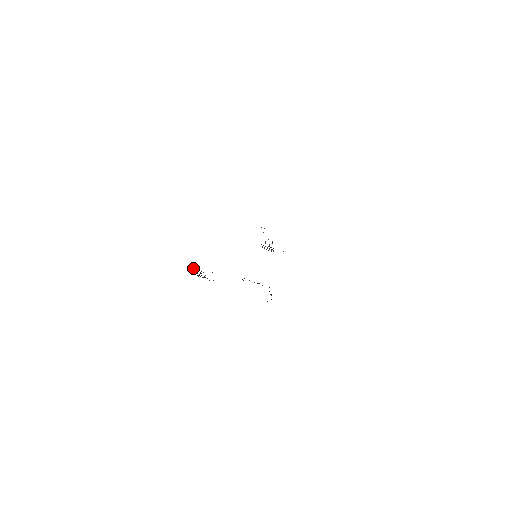
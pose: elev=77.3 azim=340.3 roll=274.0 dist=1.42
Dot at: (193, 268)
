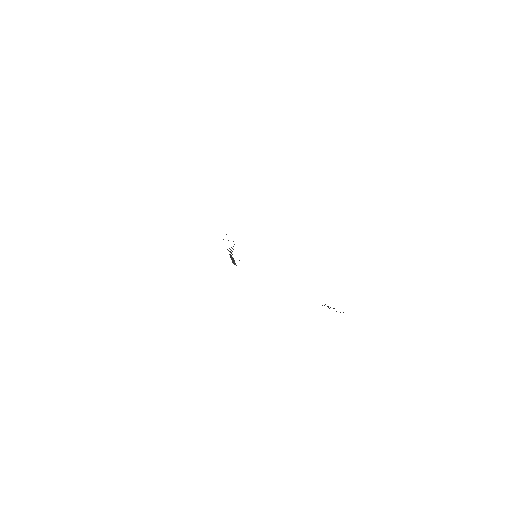
Dot at: occluded
